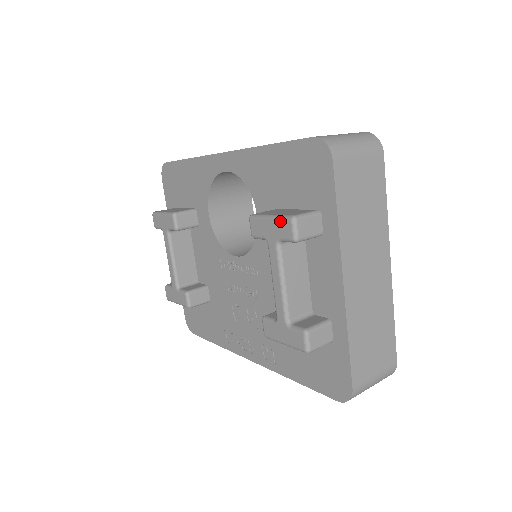
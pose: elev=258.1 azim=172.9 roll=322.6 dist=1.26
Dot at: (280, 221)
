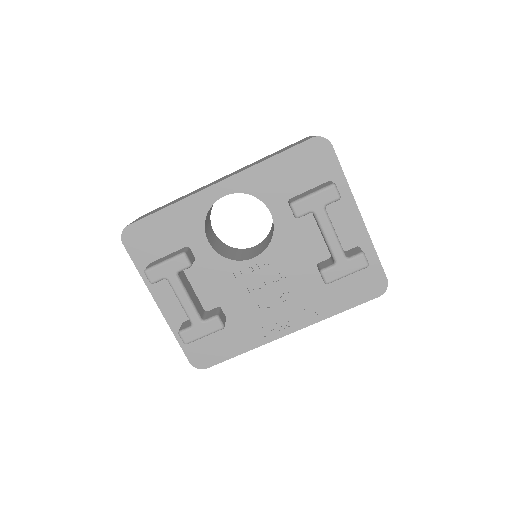
Dot at: (324, 191)
